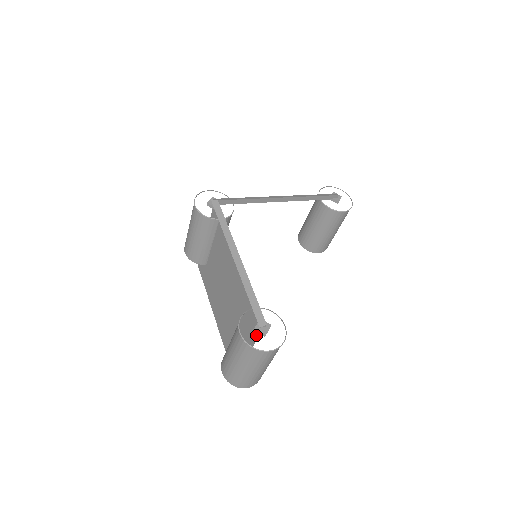
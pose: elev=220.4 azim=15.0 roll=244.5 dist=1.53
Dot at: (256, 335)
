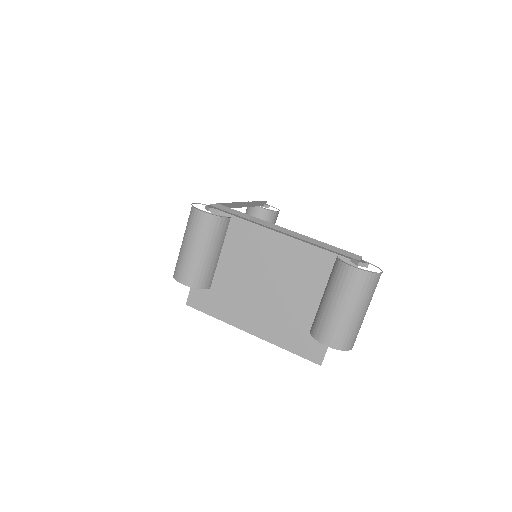
Dot at: occluded
